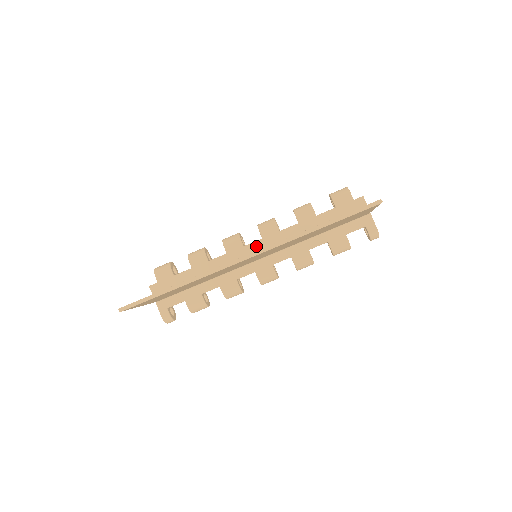
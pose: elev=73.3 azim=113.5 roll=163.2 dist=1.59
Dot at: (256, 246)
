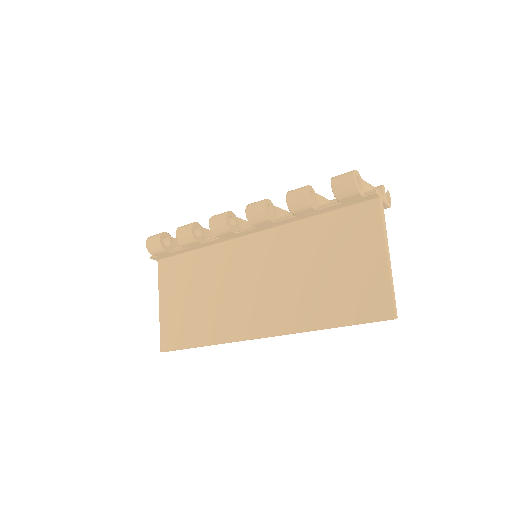
Dot at: (250, 232)
